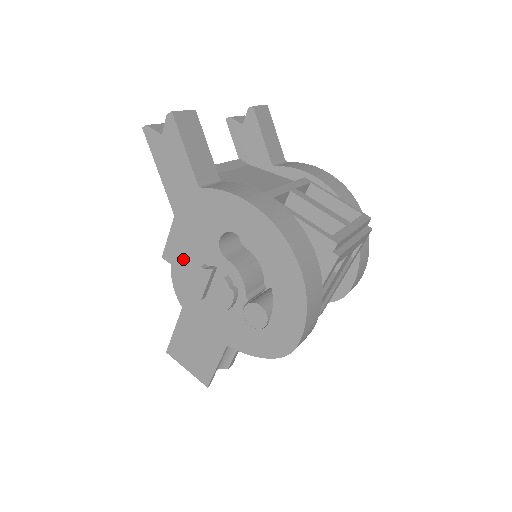
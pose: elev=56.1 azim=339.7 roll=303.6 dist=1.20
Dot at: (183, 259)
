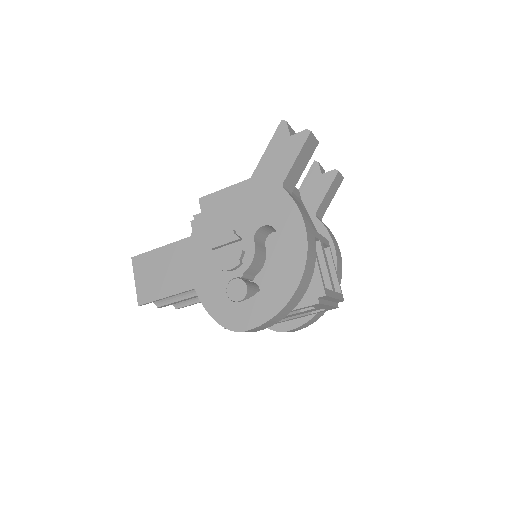
Dot at: (223, 214)
